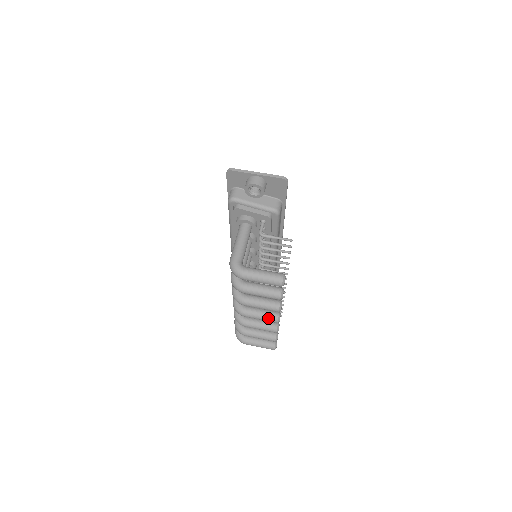
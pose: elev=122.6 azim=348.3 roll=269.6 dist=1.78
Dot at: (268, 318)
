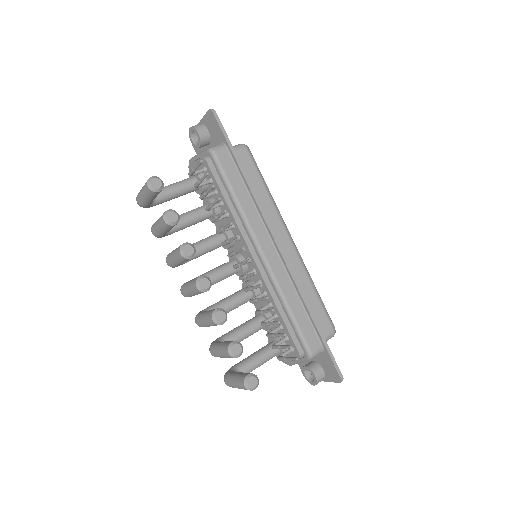
Dot at: (191, 284)
